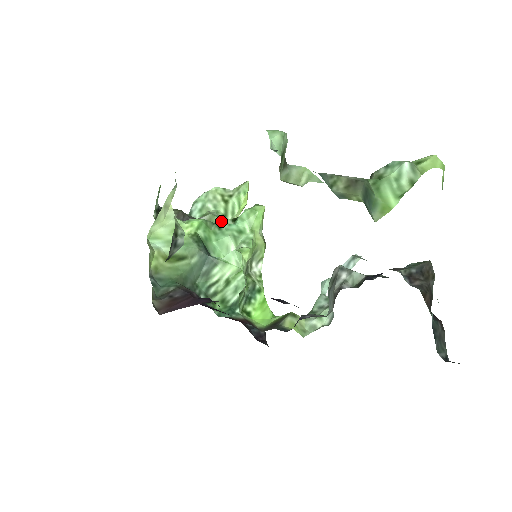
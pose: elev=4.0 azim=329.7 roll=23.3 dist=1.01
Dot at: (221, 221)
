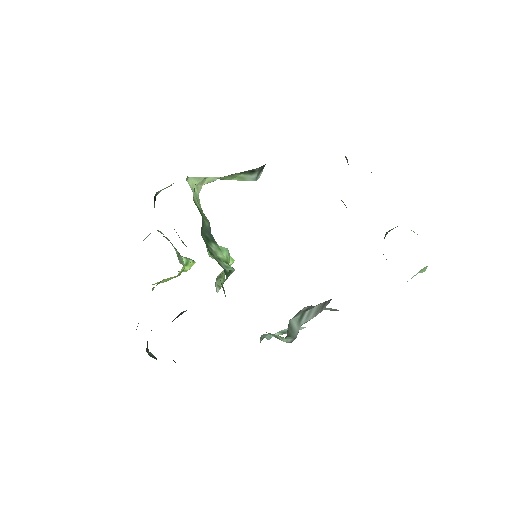
Dot at: occluded
